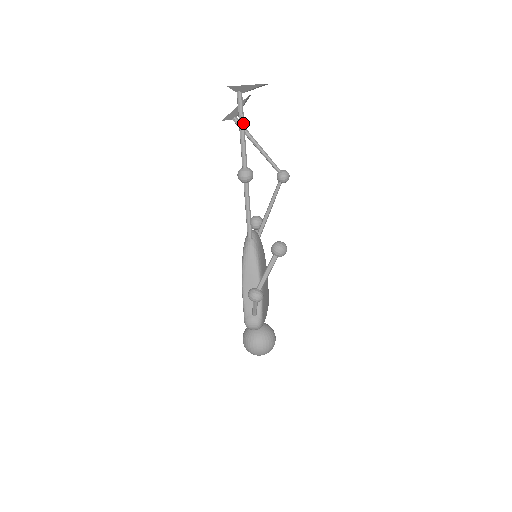
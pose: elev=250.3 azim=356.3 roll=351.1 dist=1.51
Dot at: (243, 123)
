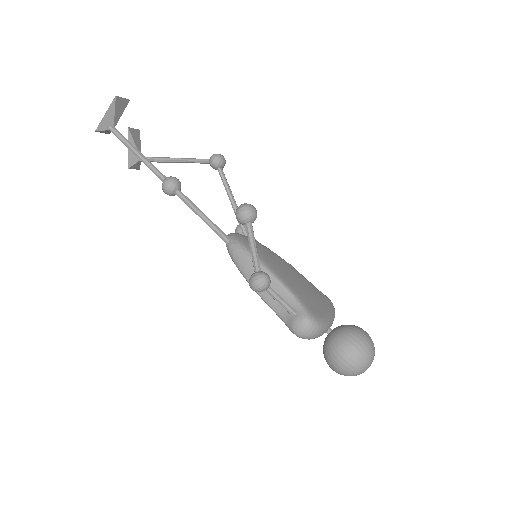
Dot at: (132, 147)
